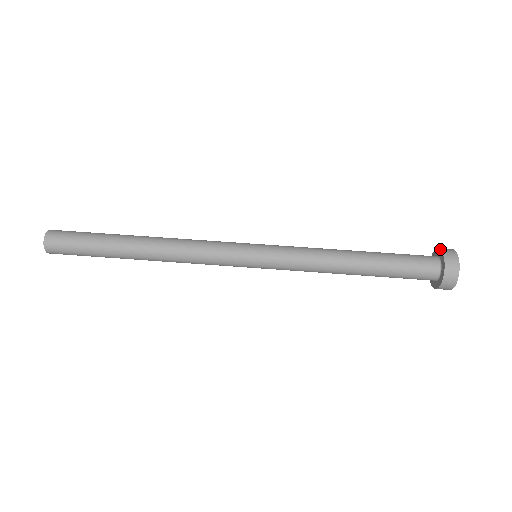
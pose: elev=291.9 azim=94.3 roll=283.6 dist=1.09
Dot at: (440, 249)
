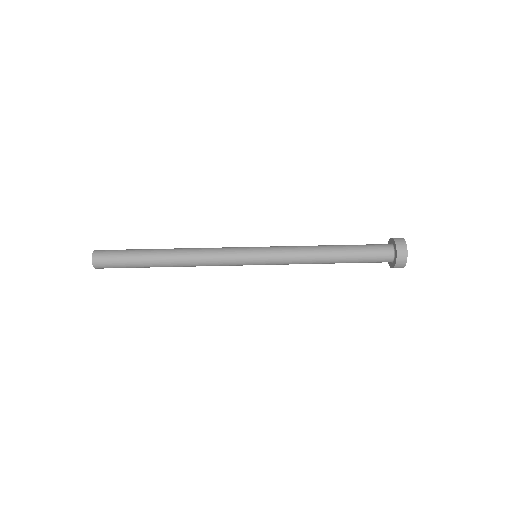
Dot at: occluded
